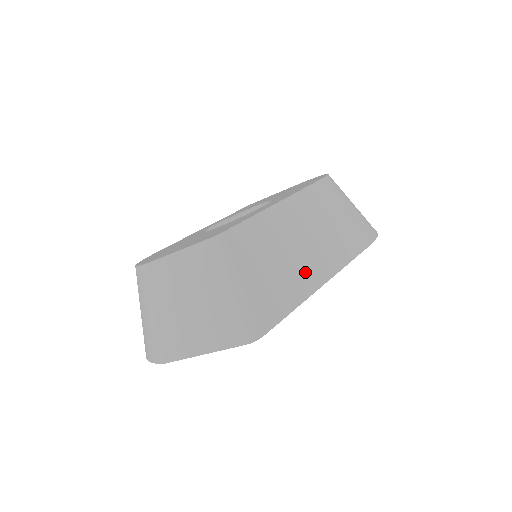
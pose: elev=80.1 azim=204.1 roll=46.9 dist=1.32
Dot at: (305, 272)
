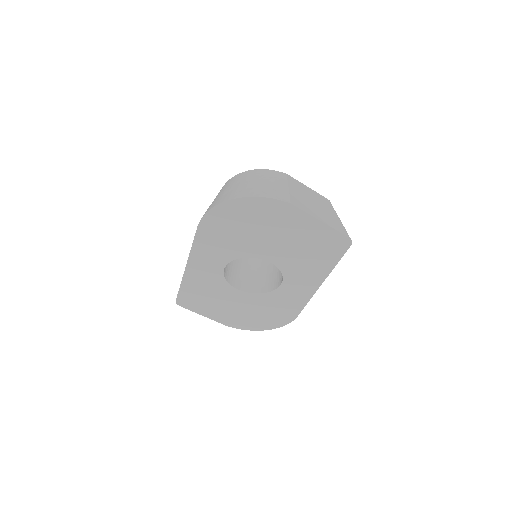
Dot at: occluded
